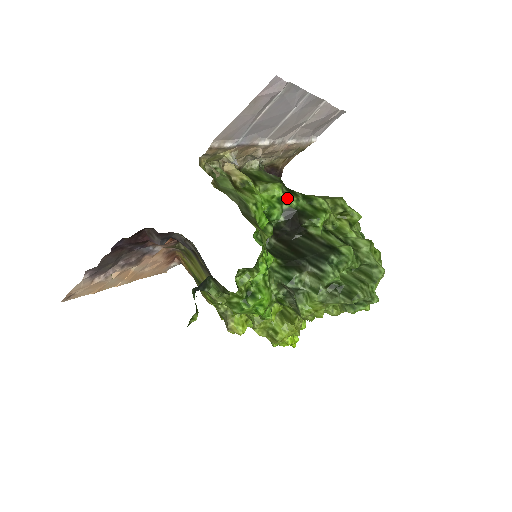
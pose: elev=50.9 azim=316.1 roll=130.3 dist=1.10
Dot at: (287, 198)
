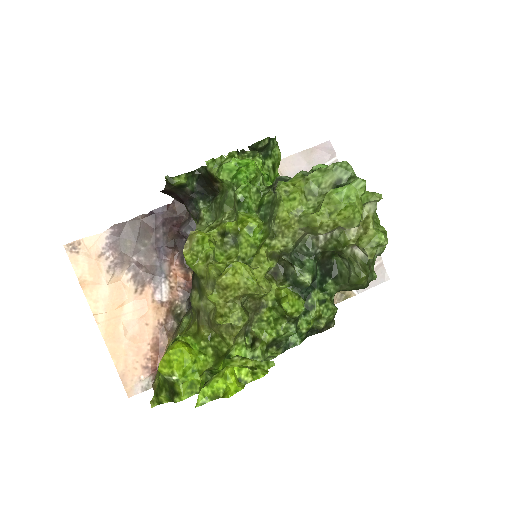
Dot at: occluded
